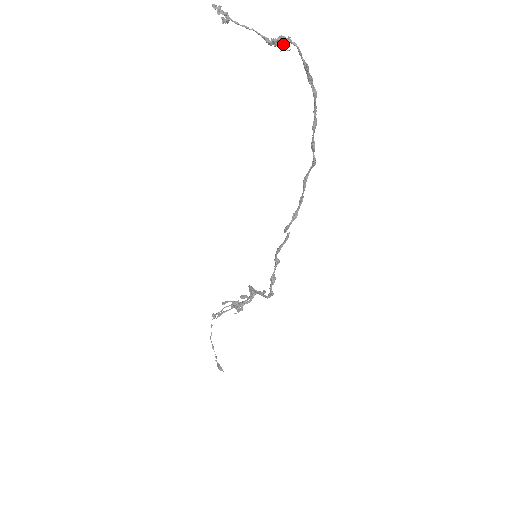
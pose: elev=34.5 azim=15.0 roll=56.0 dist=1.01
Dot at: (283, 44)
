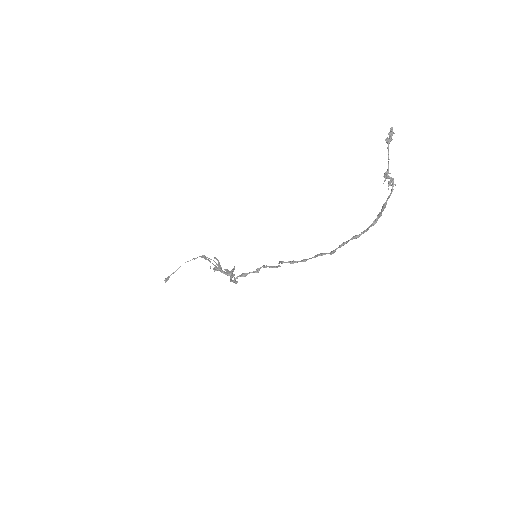
Dot at: (391, 184)
